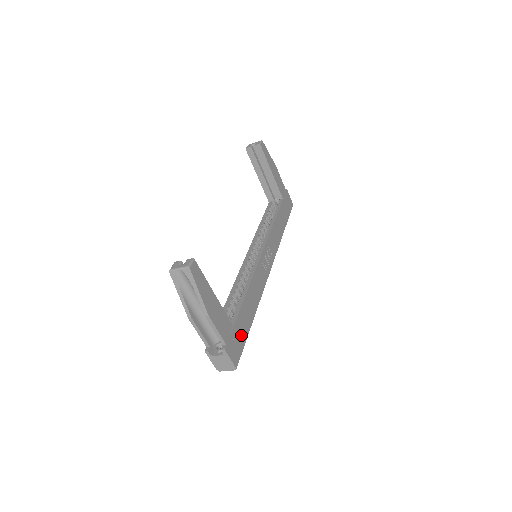
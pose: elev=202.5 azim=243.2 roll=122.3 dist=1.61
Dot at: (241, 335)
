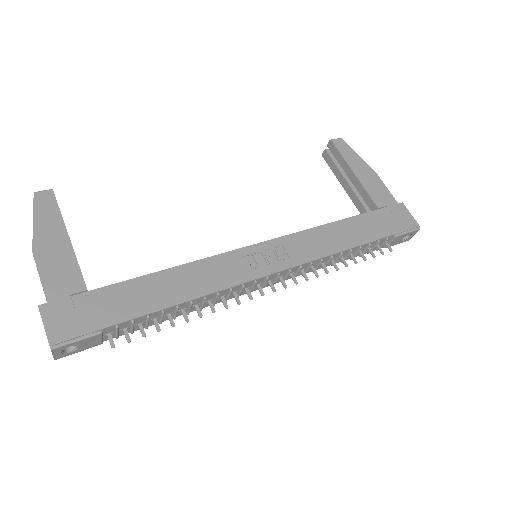
Dot at: (103, 312)
